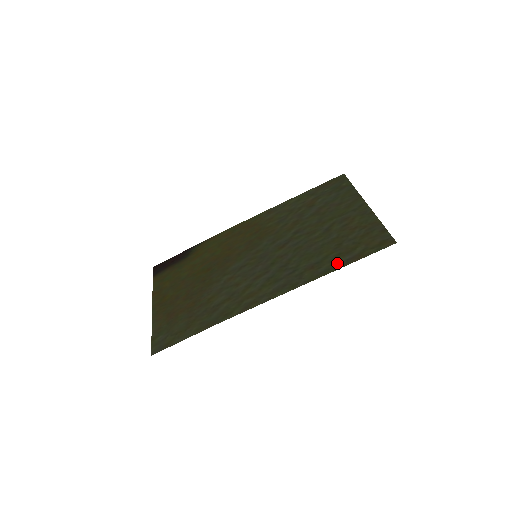
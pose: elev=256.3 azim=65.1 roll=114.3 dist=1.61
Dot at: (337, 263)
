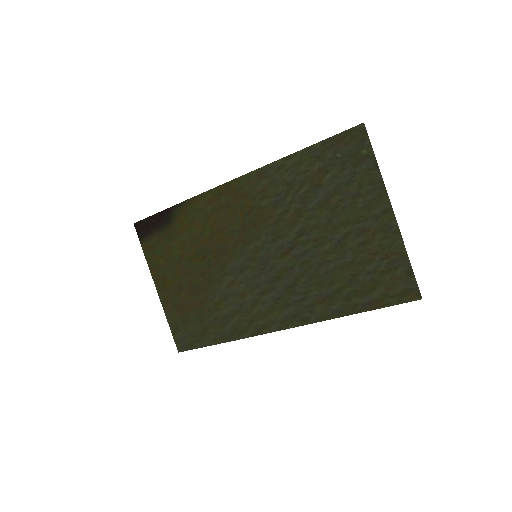
Dot at: (352, 305)
